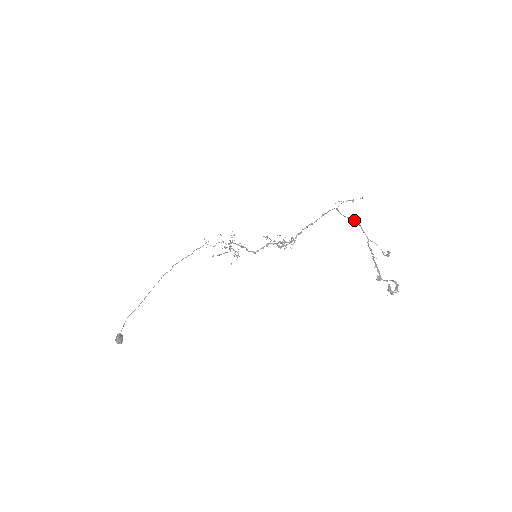
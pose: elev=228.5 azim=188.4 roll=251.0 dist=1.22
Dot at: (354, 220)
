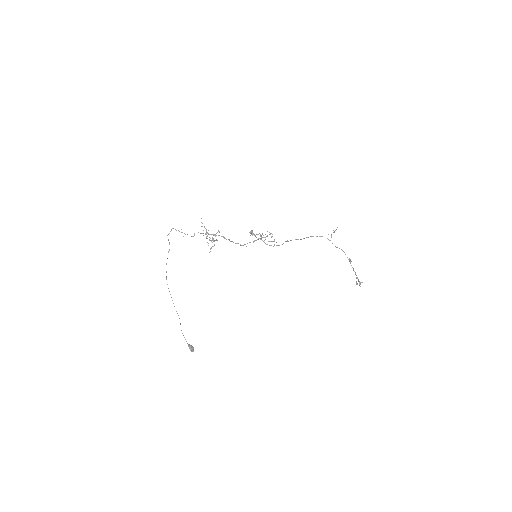
Dot at: (342, 250)
